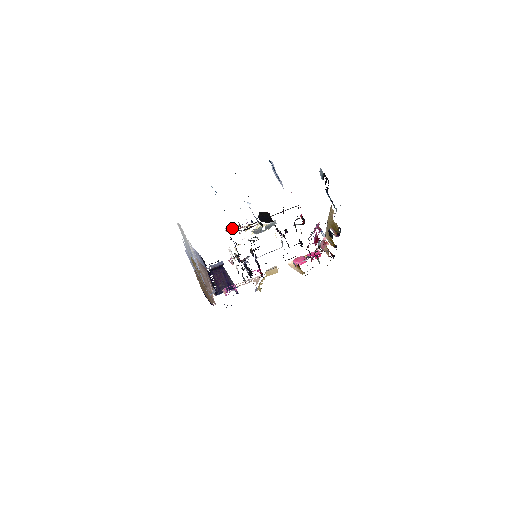
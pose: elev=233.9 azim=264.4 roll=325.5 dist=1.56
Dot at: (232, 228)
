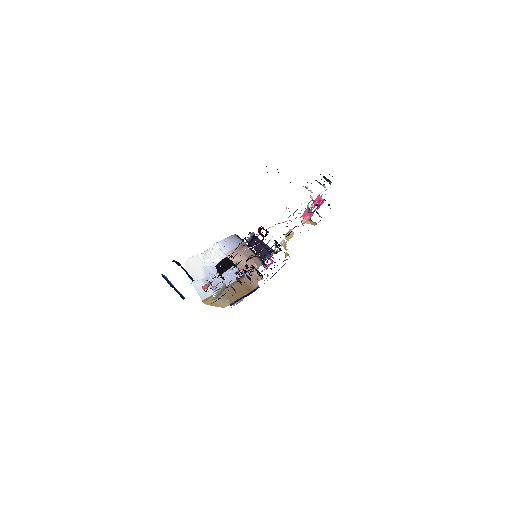
Dot at: occluded
